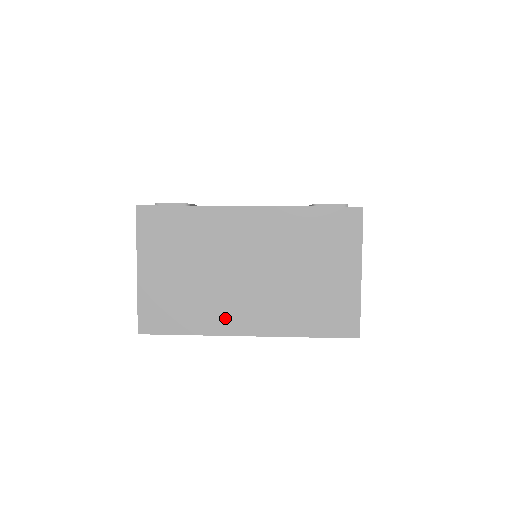
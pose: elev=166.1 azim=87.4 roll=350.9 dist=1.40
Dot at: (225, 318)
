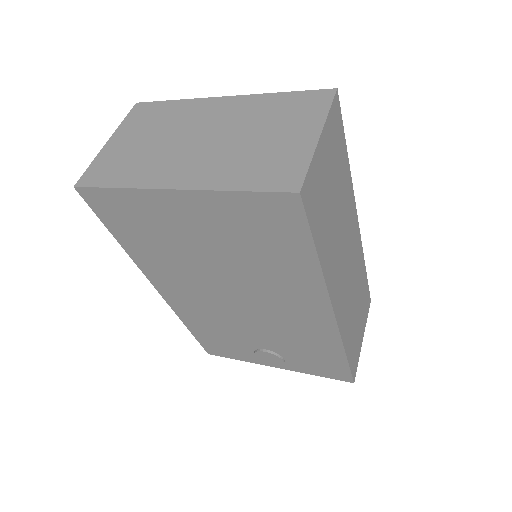
Dot at: (160, 174)
